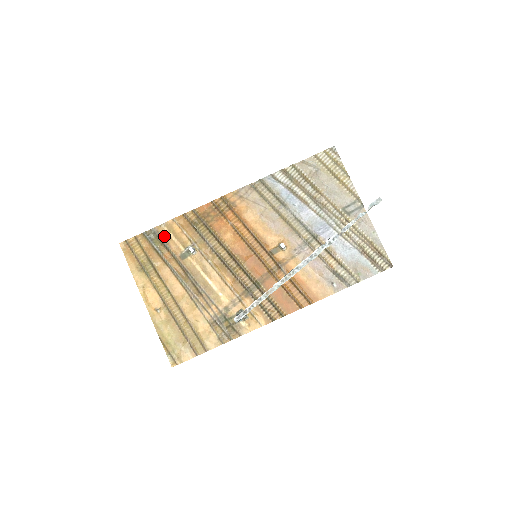
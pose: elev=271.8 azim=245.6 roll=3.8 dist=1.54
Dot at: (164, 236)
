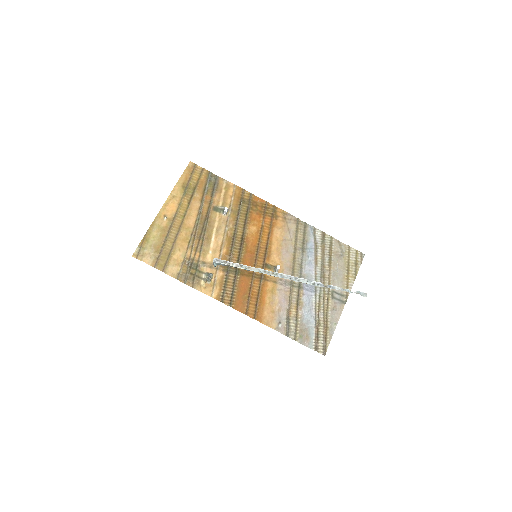
Dot at: (219, 187)
